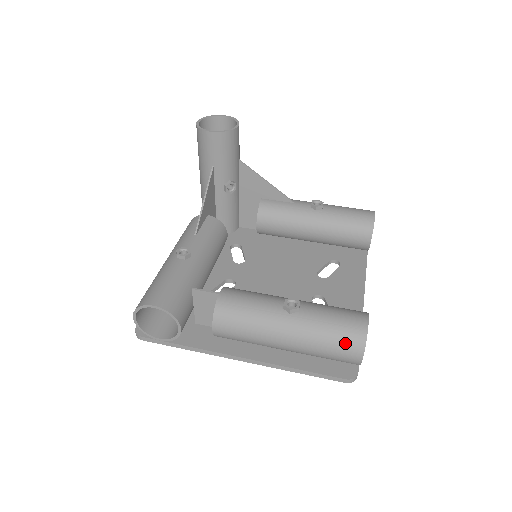
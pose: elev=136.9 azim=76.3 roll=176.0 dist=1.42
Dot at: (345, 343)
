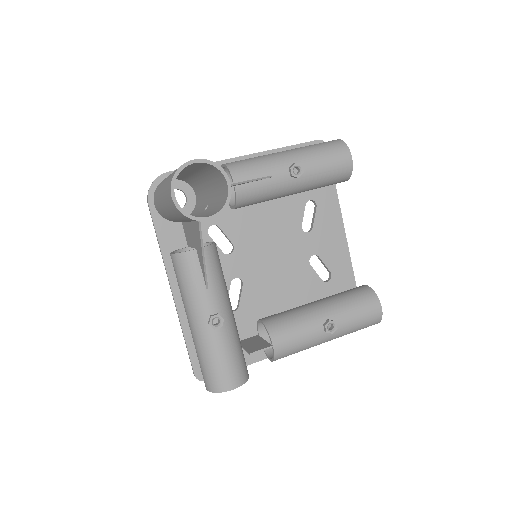
Dot at: occluded
